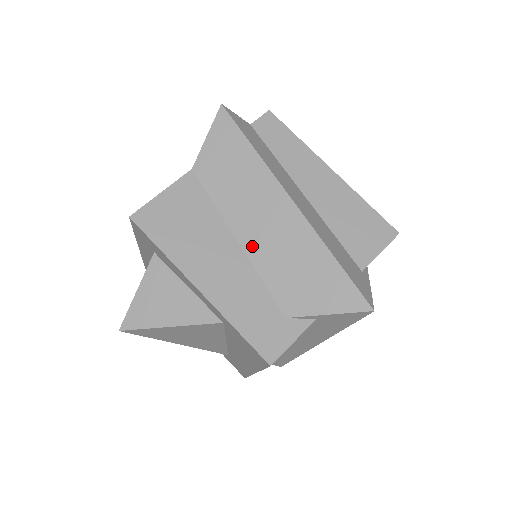
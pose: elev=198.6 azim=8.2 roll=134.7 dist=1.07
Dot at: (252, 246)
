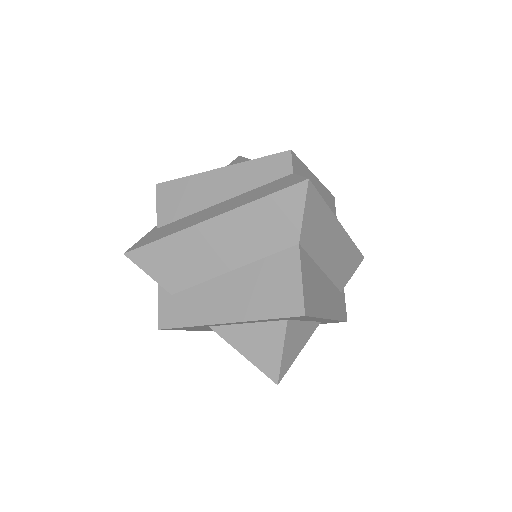
Dot at: (329, 268)
